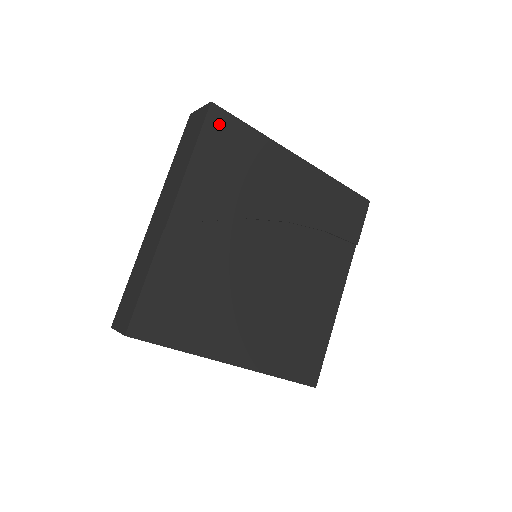
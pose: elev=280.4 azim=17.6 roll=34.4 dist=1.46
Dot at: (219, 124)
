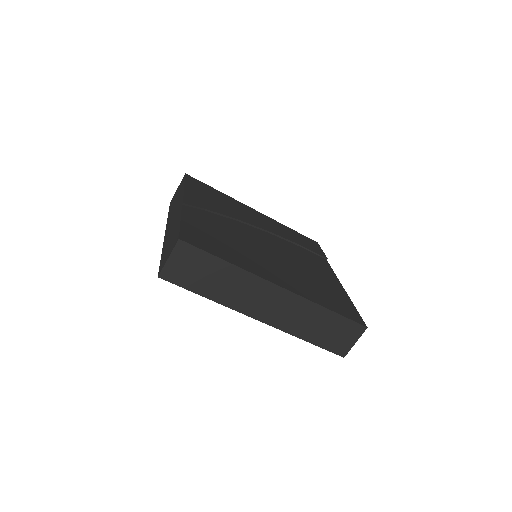
Dot at: (195, 182)
